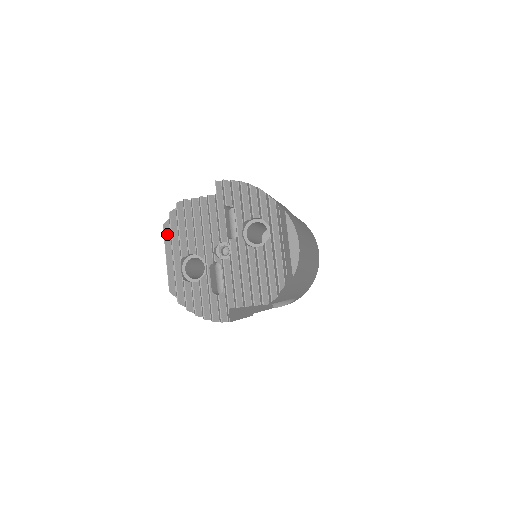
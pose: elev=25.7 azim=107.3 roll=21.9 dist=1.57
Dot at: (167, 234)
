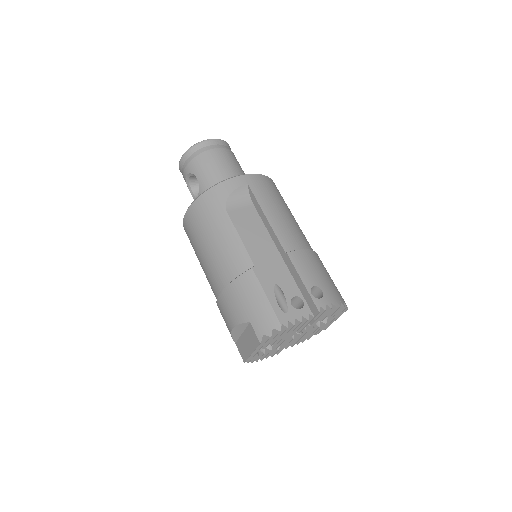
Dot at: (258, 343)
